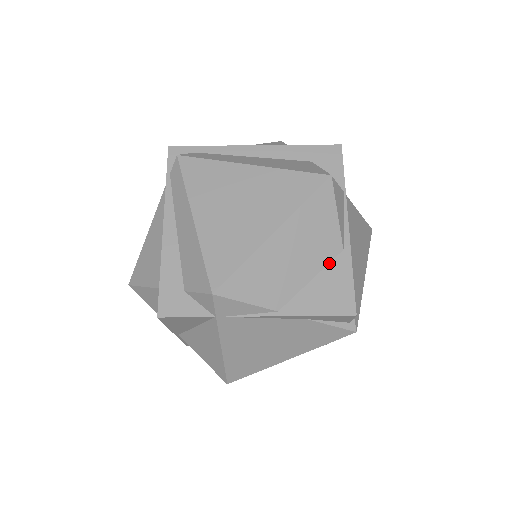
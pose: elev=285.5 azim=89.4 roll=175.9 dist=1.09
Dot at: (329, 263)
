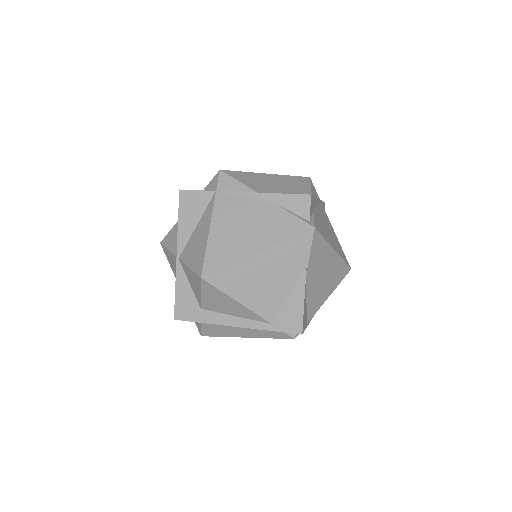
Dot at: occluded
